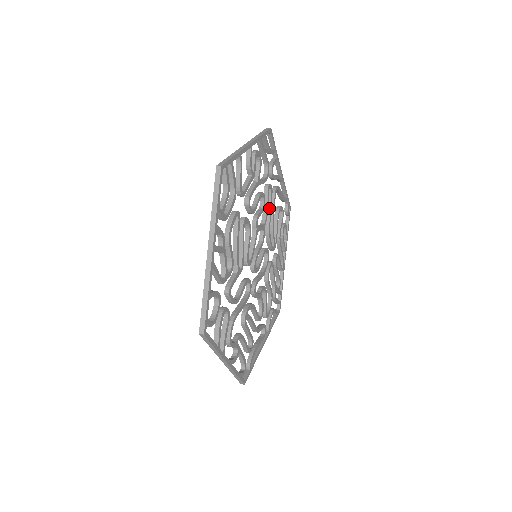
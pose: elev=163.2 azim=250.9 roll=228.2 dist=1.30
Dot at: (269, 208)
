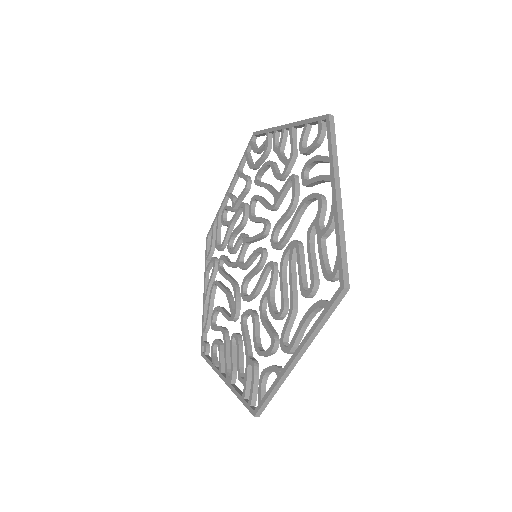
Dot at: (228, 274)
